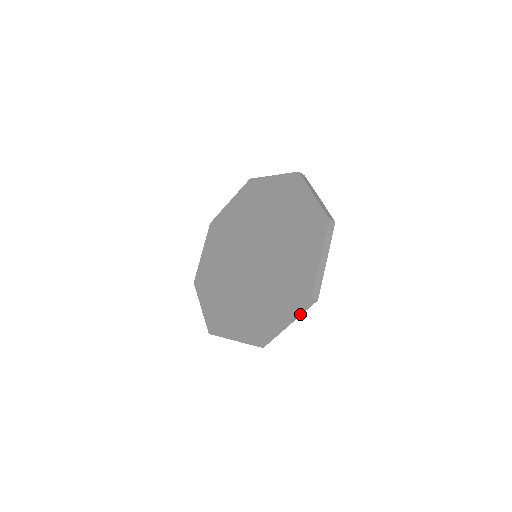
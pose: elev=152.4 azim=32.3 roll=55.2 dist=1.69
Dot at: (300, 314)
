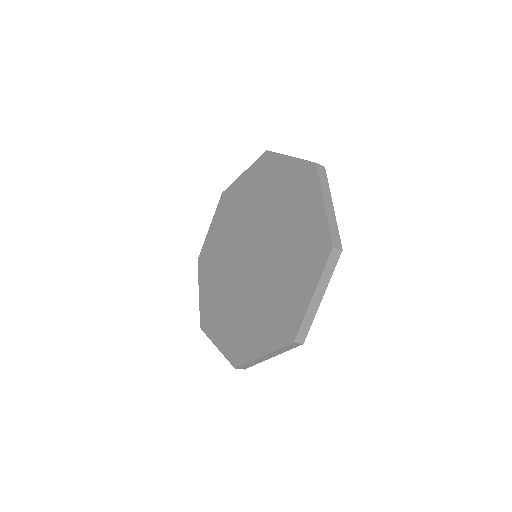
Dot at: occluded
